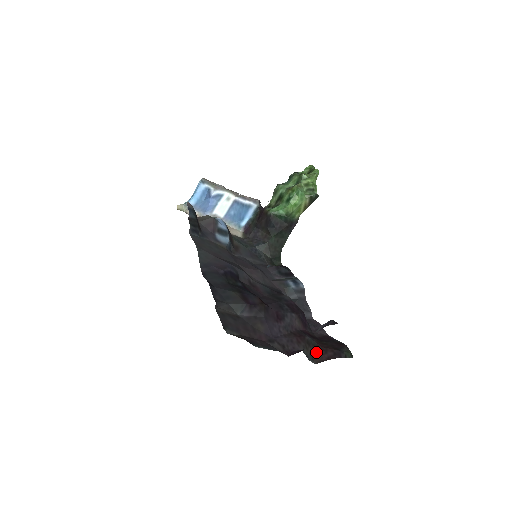
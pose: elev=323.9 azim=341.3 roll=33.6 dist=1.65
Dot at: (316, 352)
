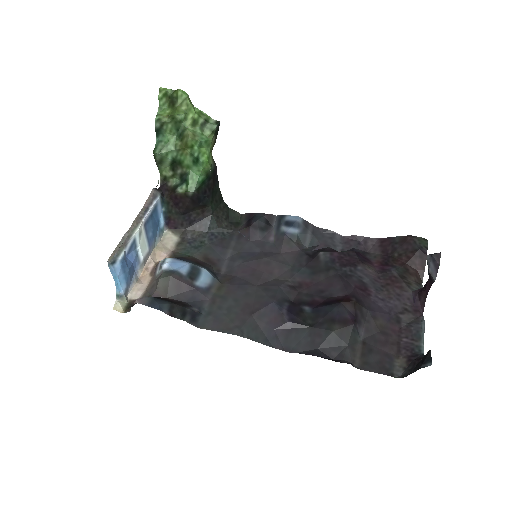
Dot at: (413, 275)
